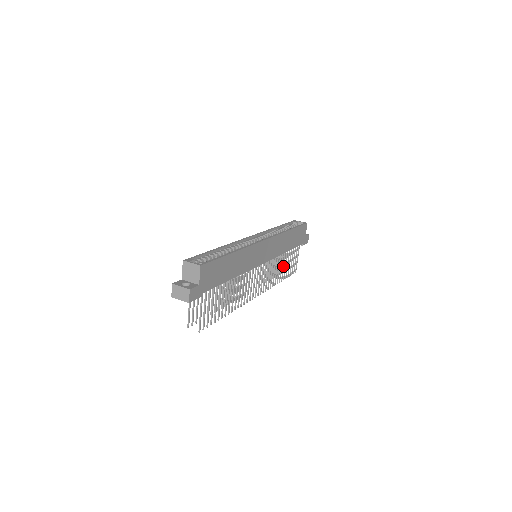
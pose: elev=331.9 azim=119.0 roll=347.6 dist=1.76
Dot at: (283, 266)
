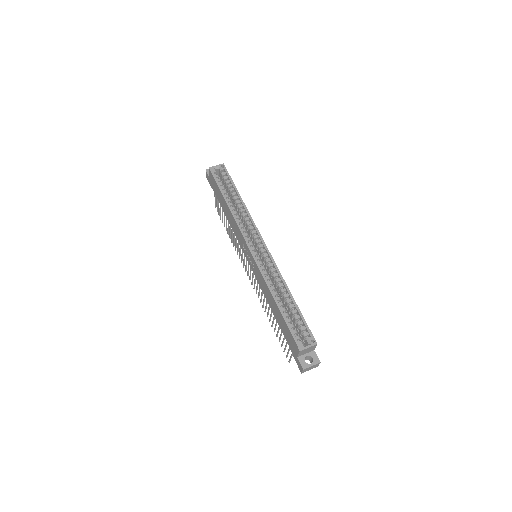
Dot at: occluded
